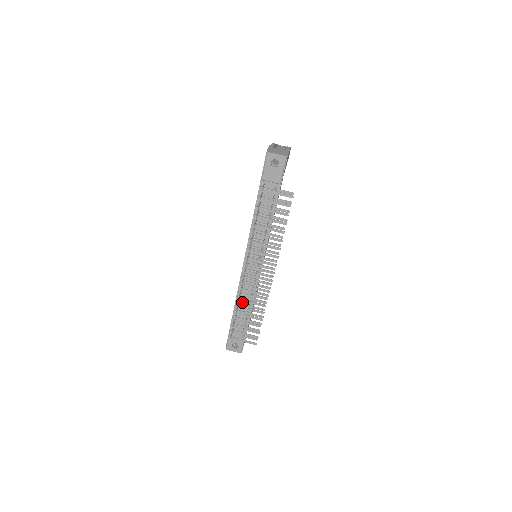
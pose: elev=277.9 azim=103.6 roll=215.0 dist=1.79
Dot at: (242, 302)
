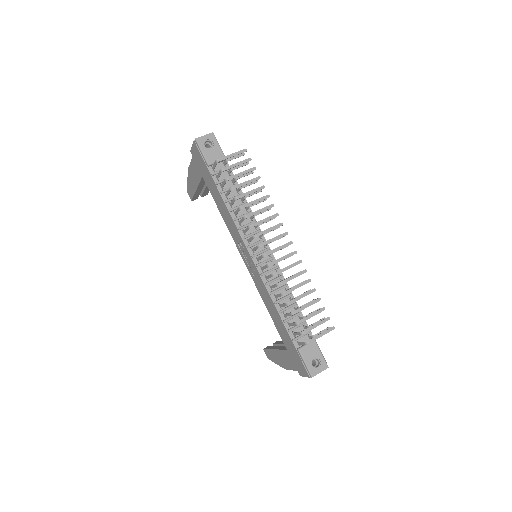
Dot at: occluded
